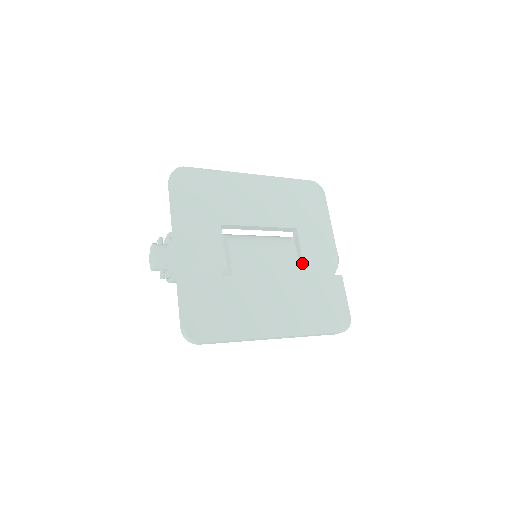
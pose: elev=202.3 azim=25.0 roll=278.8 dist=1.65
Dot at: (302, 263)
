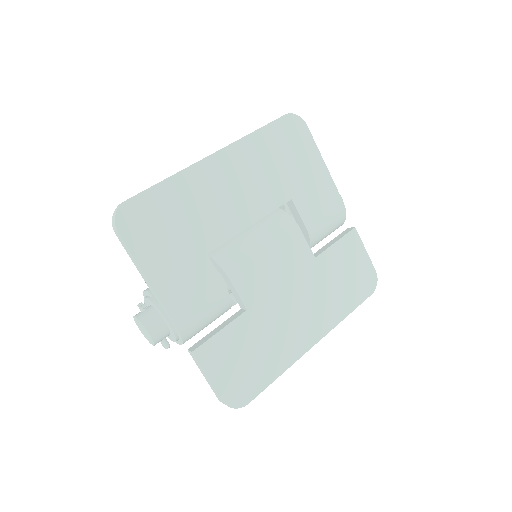
Dot at: (310, 239)
